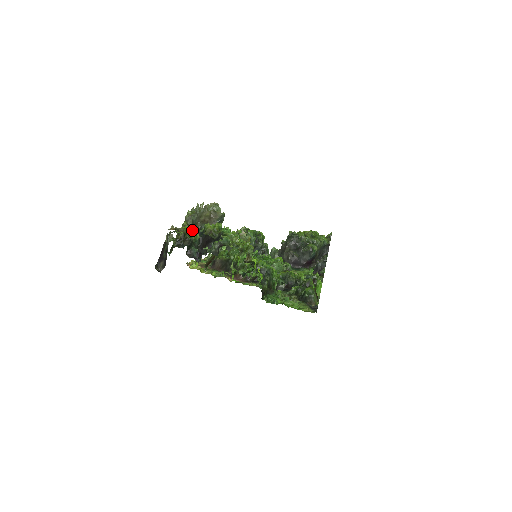
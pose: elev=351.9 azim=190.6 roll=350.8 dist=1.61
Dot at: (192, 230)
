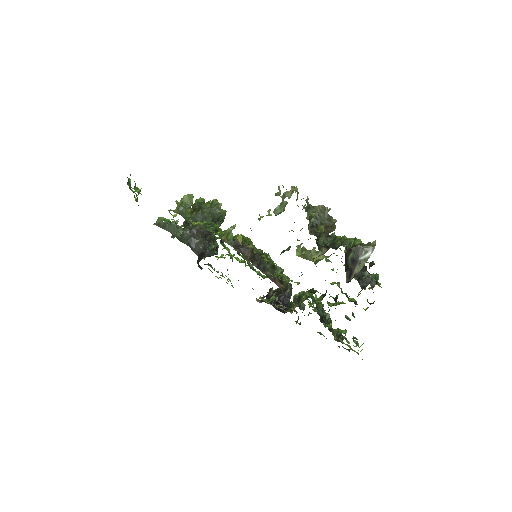
Dot at: occluded
